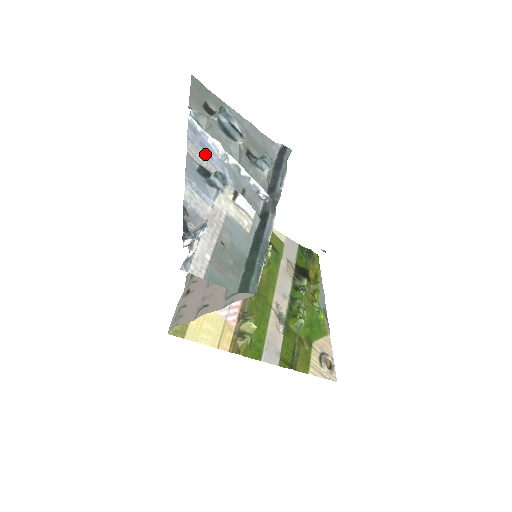
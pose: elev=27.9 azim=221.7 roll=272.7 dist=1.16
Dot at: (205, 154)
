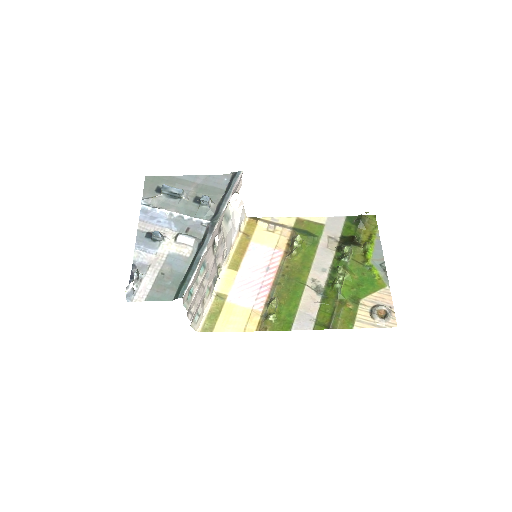
Dot at: (154, 222)
